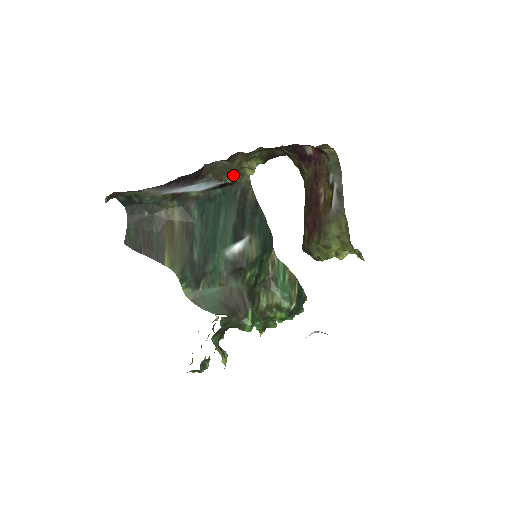
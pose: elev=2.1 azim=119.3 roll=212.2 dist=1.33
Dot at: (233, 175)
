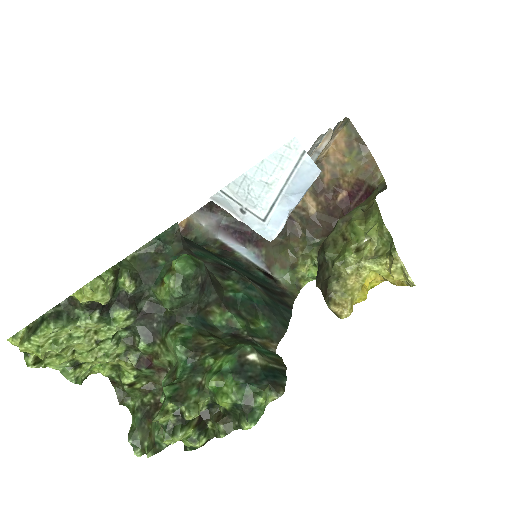
Dot at: (283, 270)
